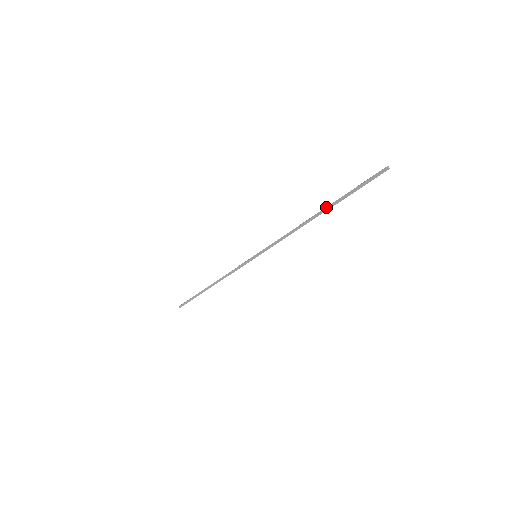
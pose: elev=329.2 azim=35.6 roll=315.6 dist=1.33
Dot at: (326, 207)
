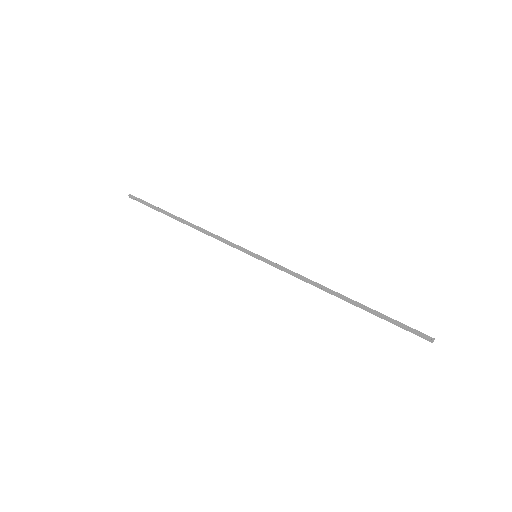
Dot at: (358, 305)
